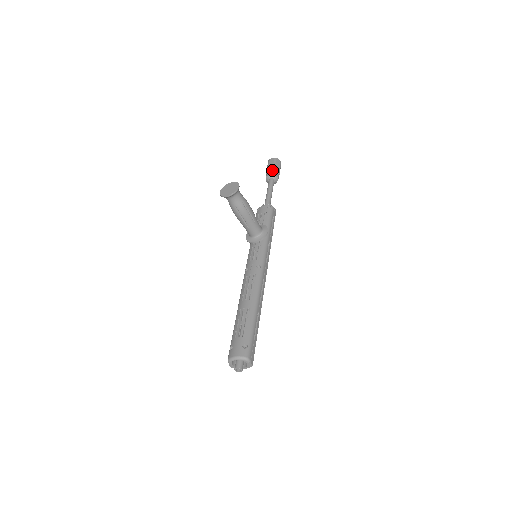
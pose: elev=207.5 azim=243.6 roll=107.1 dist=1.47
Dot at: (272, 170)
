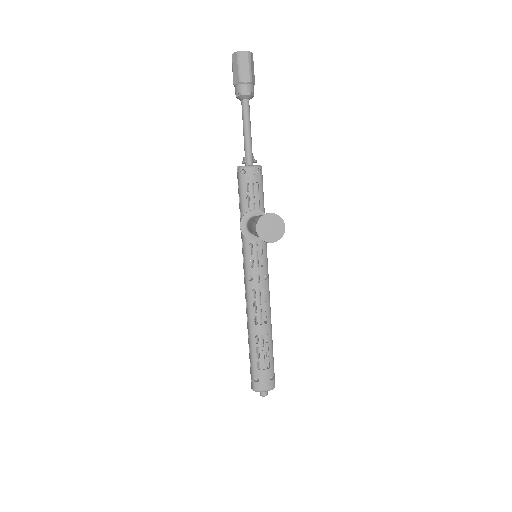
Dot at: (249, 84)
